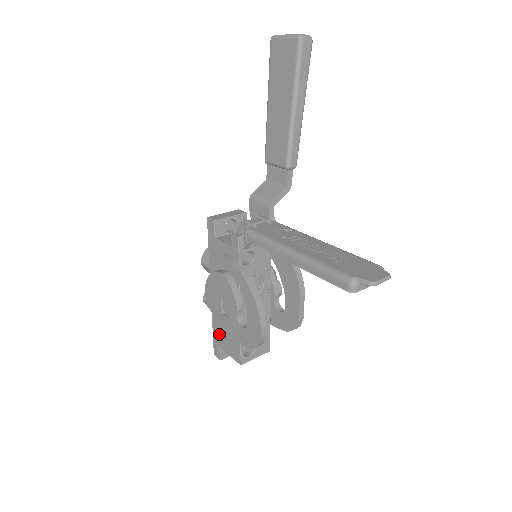
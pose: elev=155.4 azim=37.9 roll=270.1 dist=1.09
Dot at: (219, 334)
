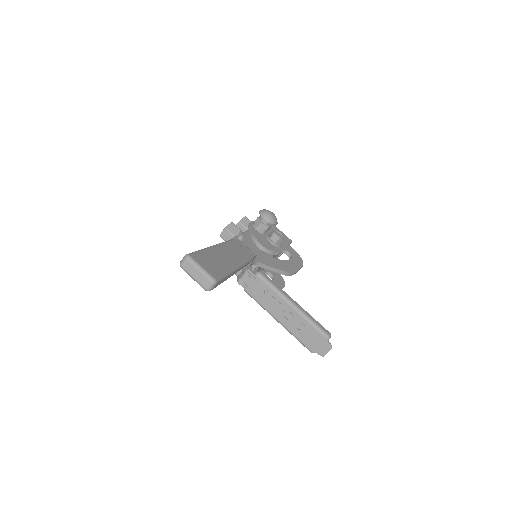
Dot at: occluded
